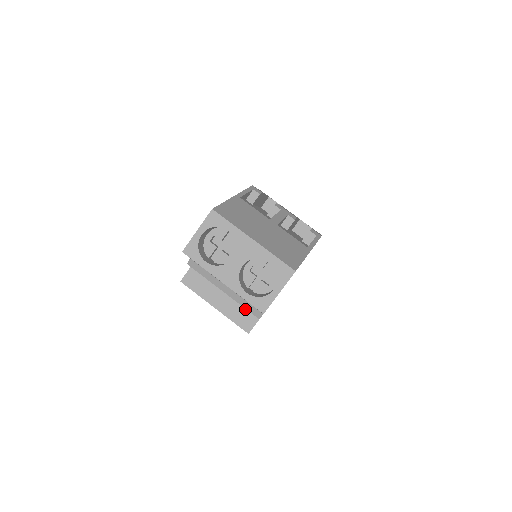
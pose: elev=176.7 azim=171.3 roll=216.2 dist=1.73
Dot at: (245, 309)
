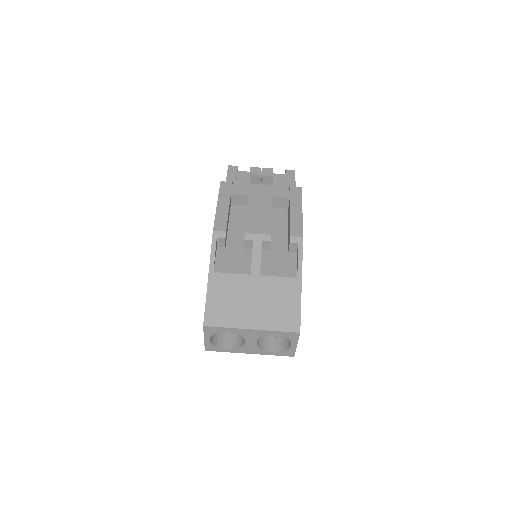
Dot at: occluded
